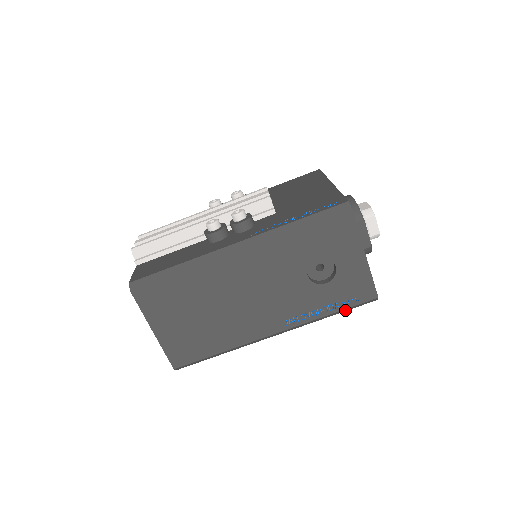
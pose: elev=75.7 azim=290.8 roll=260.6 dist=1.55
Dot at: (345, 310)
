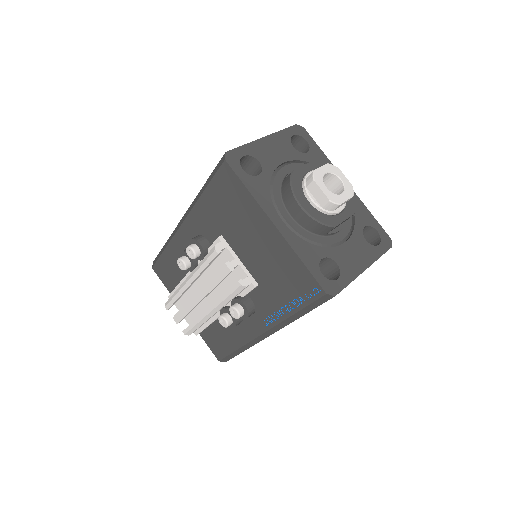
Dot at: occluded
